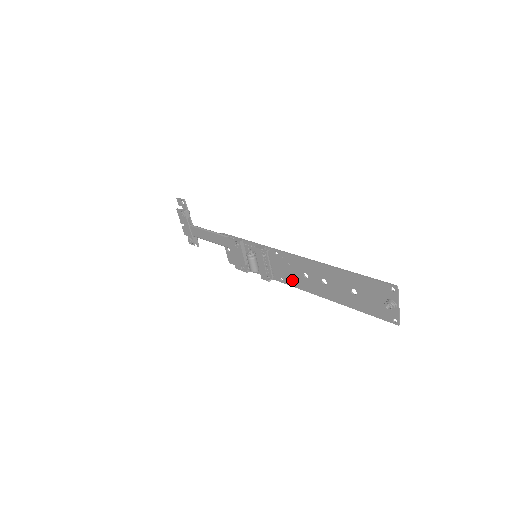
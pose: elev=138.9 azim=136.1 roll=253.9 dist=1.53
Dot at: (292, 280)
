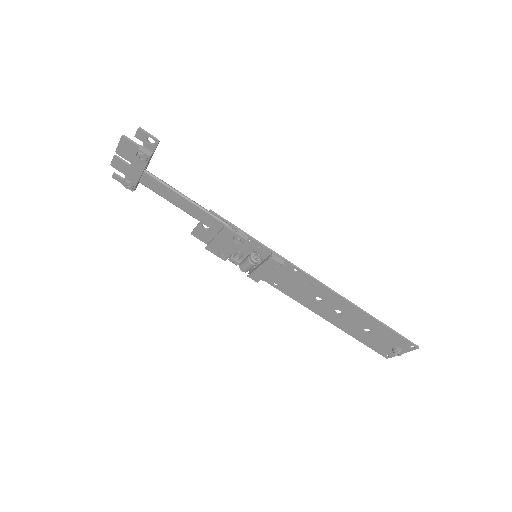
Dot at: (292, 292)
